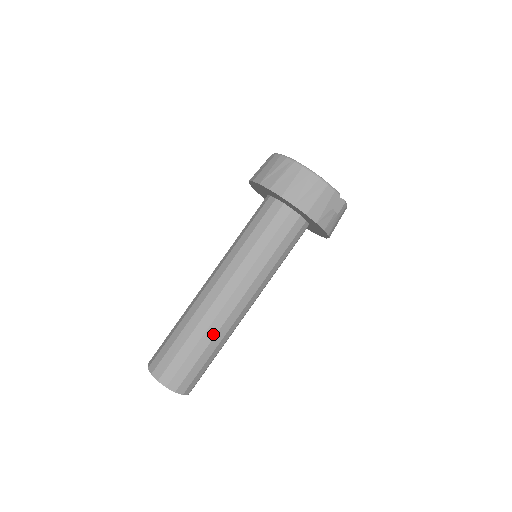
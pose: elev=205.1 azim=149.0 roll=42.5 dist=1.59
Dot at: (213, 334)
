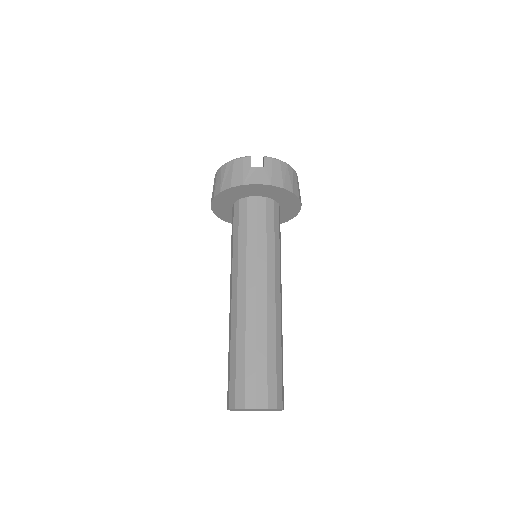
Dot at: (243, 332)
